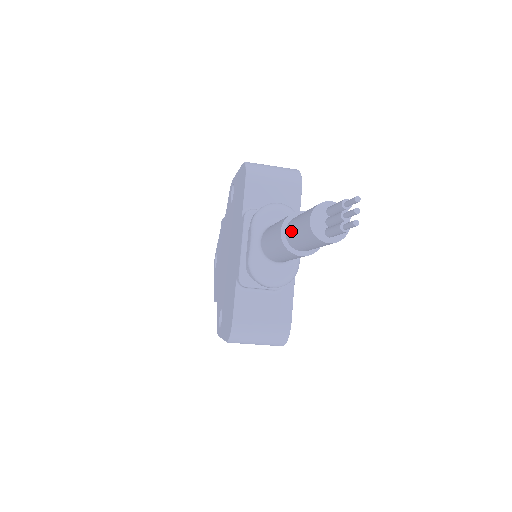
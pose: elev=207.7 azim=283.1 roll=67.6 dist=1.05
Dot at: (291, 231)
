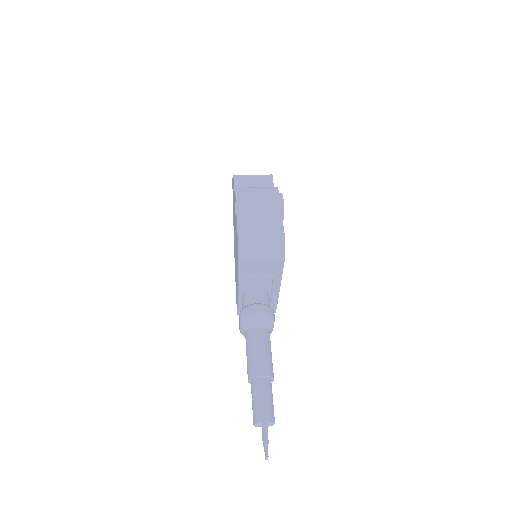
Dot at: (251, 393)
